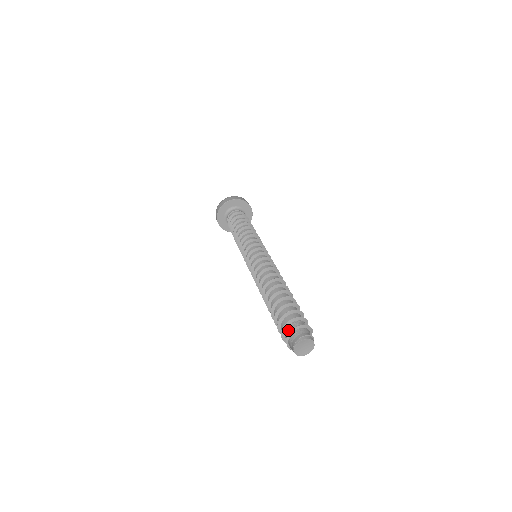
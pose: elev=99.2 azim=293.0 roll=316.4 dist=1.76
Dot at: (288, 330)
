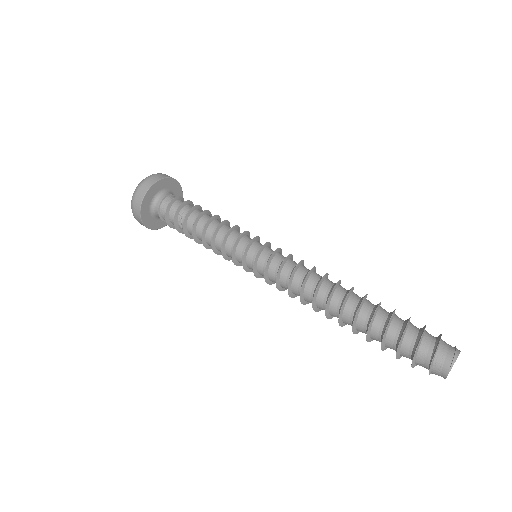
Dot at: (426, 346)
